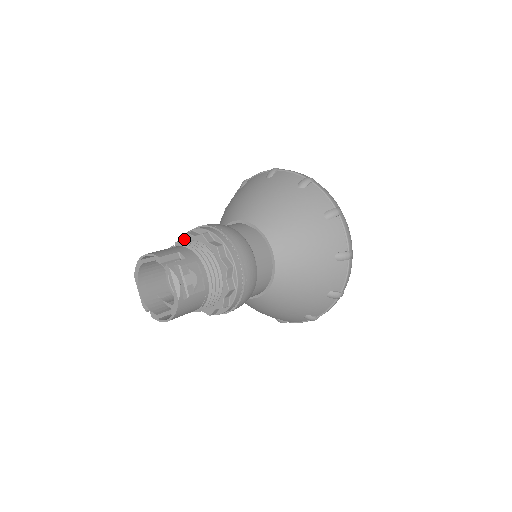
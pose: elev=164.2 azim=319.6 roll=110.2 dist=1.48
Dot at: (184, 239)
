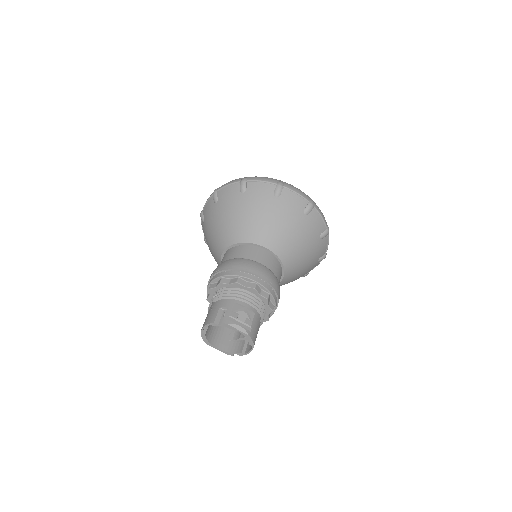
Dot at: (210, 294)
